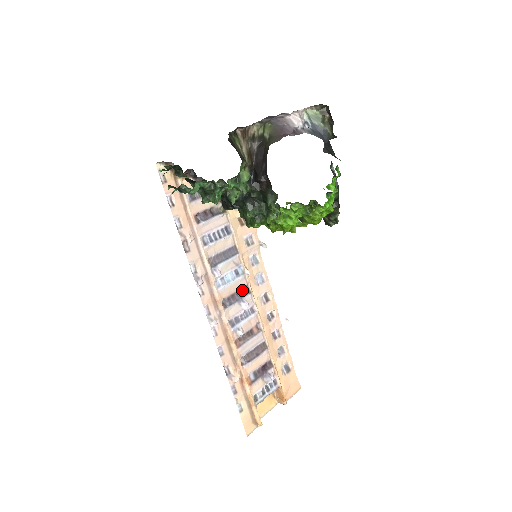
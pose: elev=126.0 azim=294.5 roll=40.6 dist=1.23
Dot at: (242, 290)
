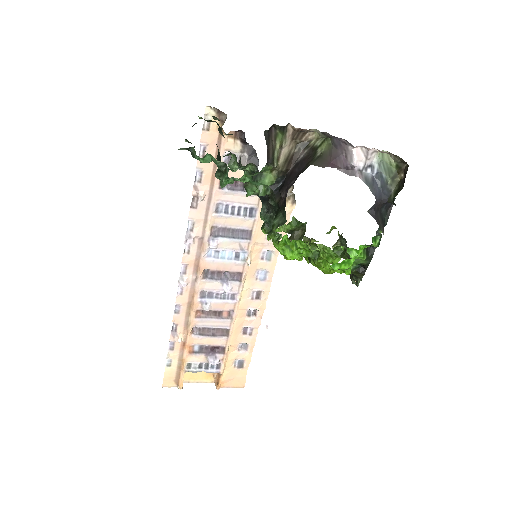
Dot at: (233, 273)
